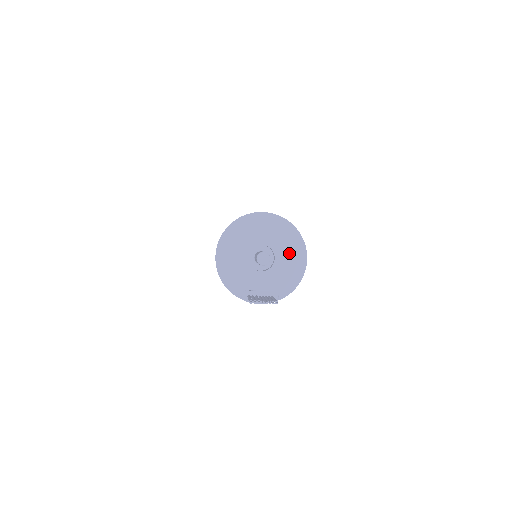
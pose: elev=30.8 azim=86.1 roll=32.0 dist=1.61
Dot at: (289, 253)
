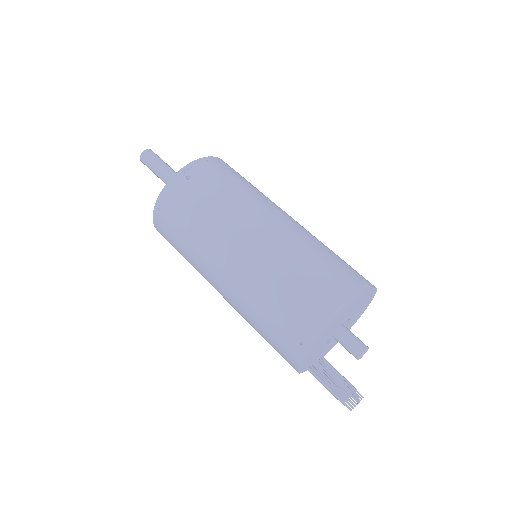
Dot at: (357, 316)
